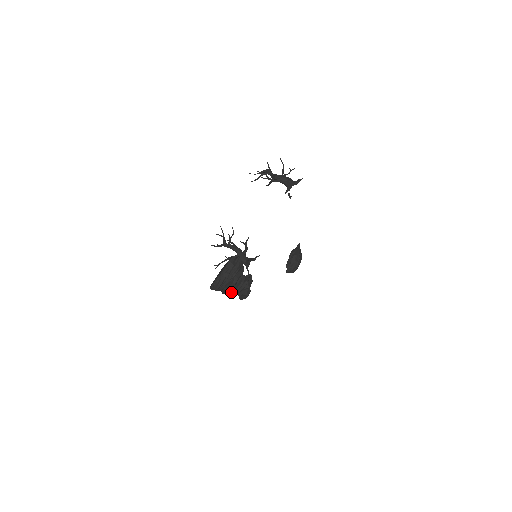
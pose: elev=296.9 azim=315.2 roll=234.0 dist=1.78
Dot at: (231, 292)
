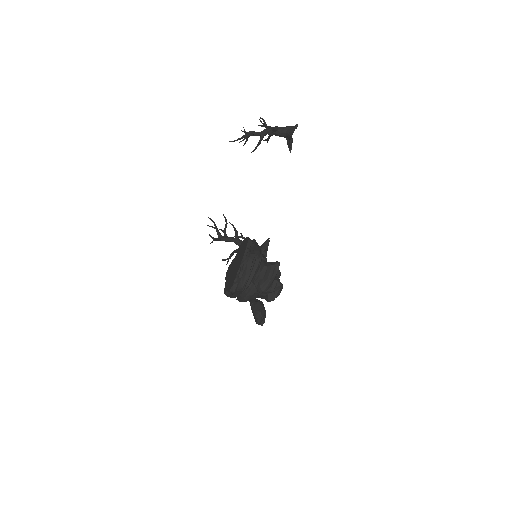
Dot at: (259, 289)
